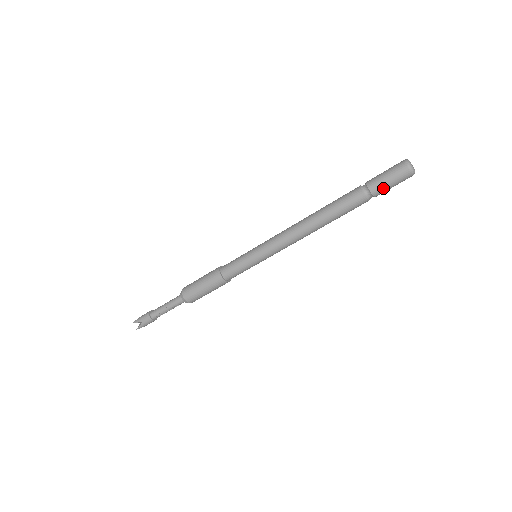
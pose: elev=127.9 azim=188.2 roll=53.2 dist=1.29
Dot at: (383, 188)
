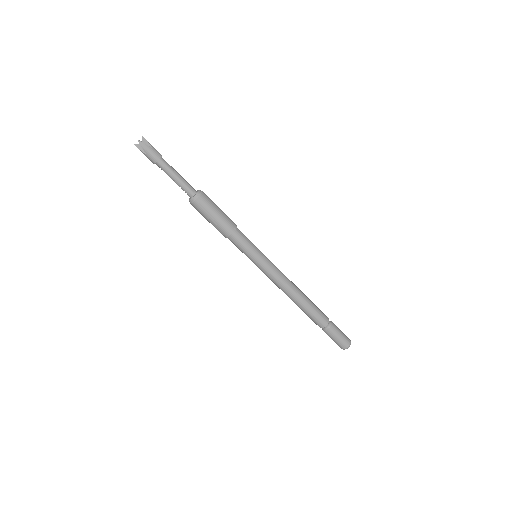
Dot at: (329, 336)
